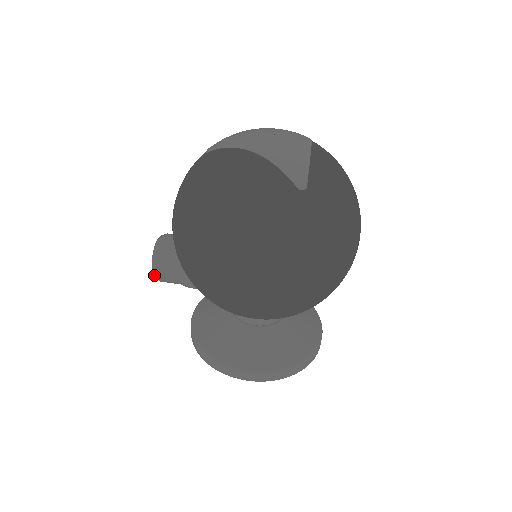
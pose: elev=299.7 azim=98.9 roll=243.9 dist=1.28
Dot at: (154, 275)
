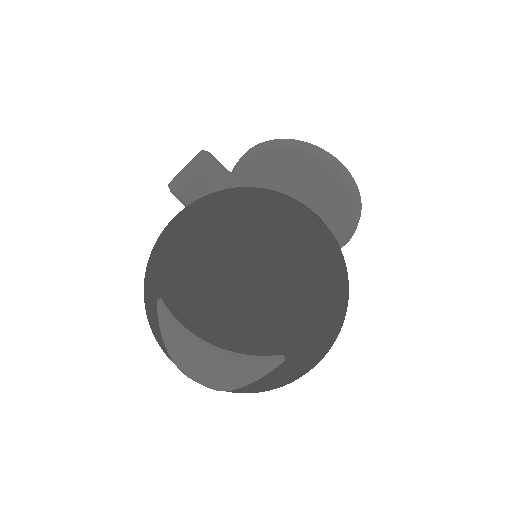
Dot at: occluded
